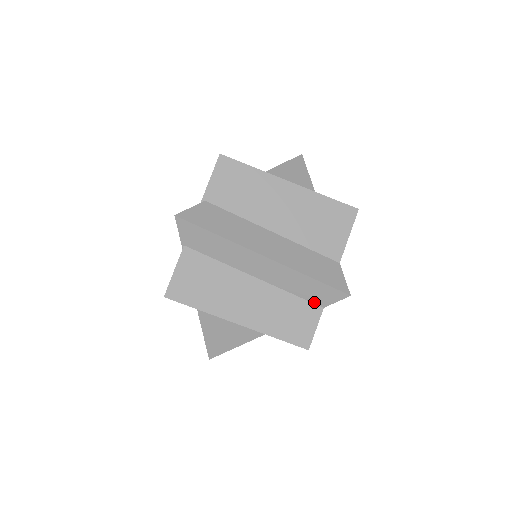
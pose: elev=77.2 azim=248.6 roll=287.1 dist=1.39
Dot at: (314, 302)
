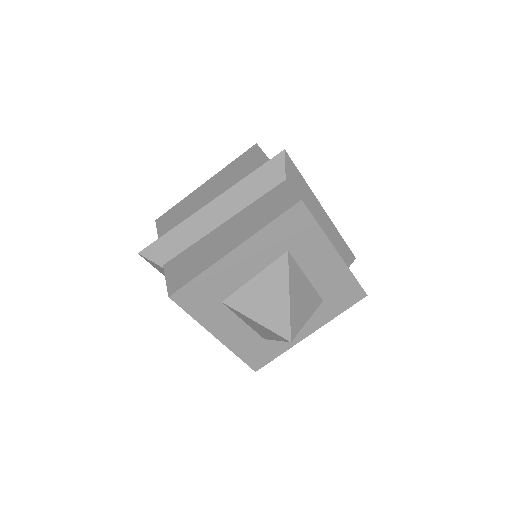
Dot at: (275, 185)
